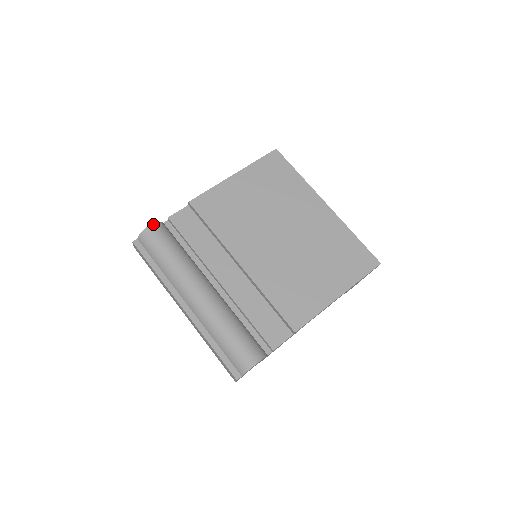
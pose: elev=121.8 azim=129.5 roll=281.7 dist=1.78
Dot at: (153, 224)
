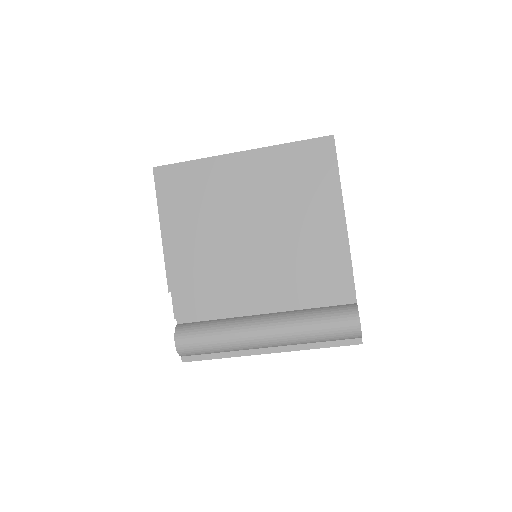
Dot at: (175, 338)
